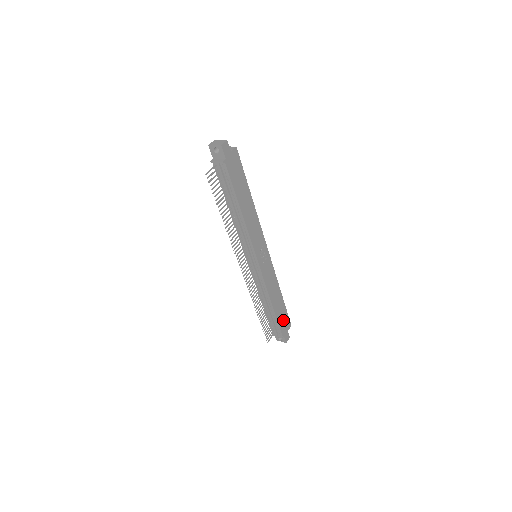
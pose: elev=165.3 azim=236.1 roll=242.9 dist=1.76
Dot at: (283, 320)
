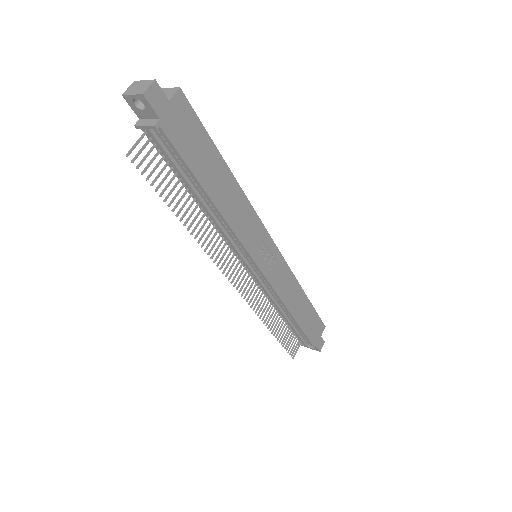
Dot at: (312, 326)
